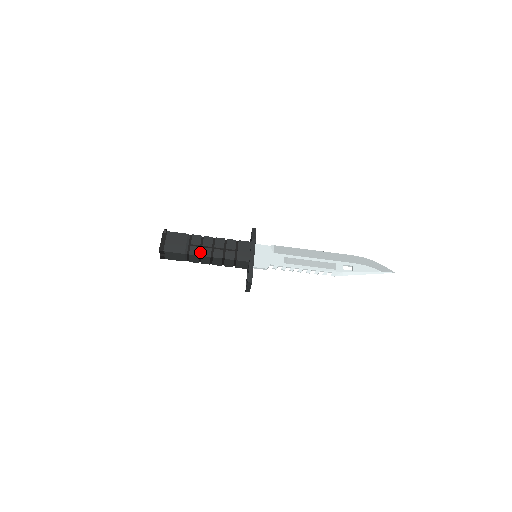
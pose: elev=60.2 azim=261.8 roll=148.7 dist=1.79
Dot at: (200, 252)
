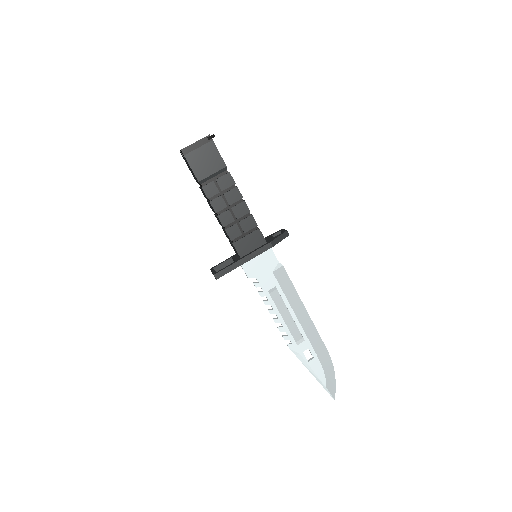
Dot at: (214, 197)
